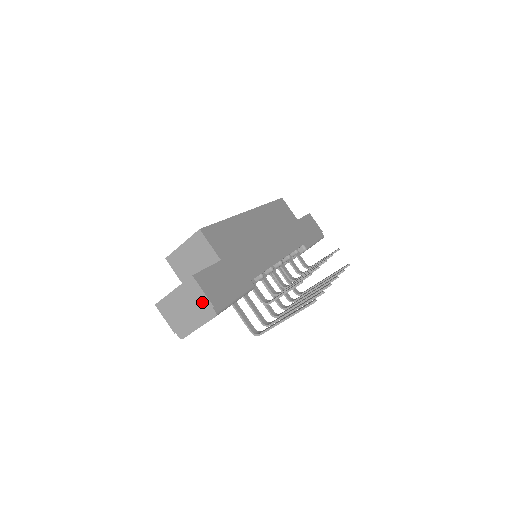
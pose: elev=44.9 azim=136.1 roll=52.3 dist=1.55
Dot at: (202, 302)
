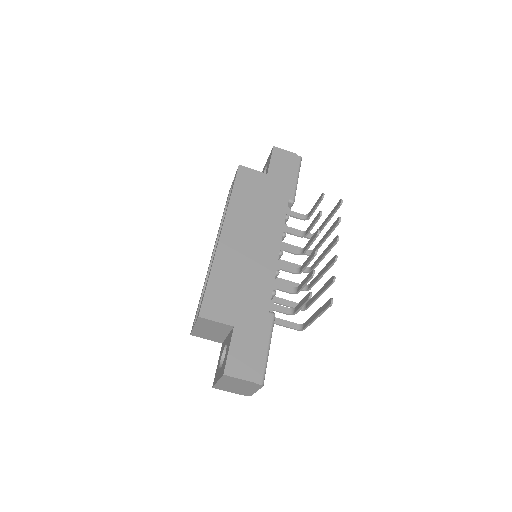
Dot at: (245, 383)
